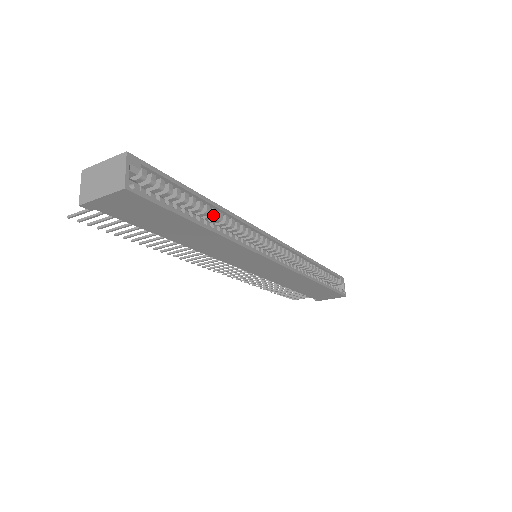
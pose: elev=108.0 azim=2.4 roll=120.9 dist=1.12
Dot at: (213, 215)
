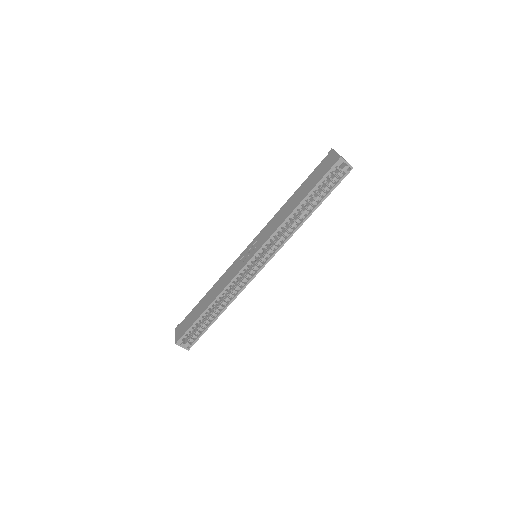
Dot at: occluded
